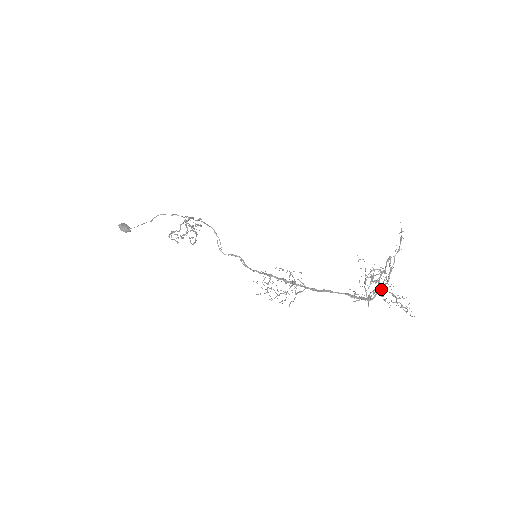
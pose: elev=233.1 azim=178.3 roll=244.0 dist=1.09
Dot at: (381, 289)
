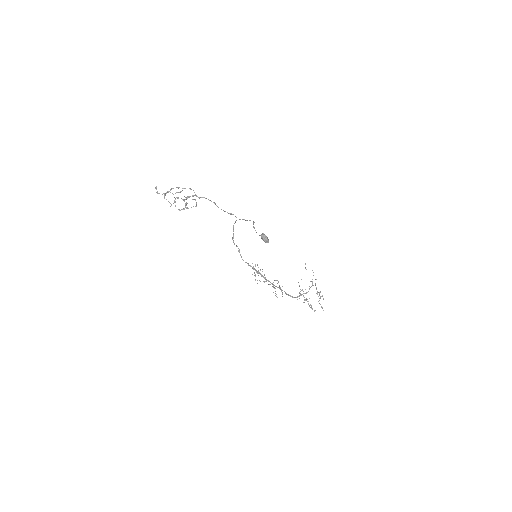
Dot at: (303, 295)
